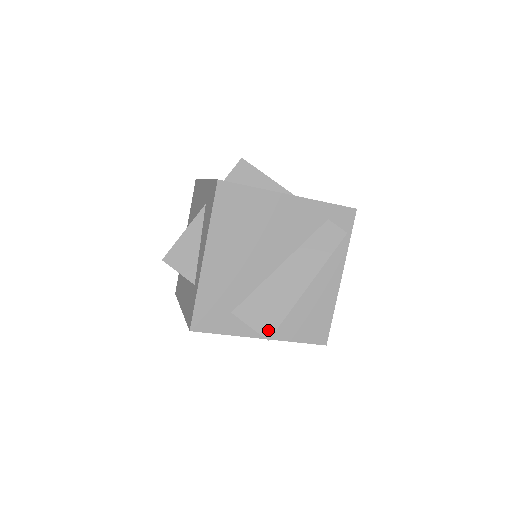
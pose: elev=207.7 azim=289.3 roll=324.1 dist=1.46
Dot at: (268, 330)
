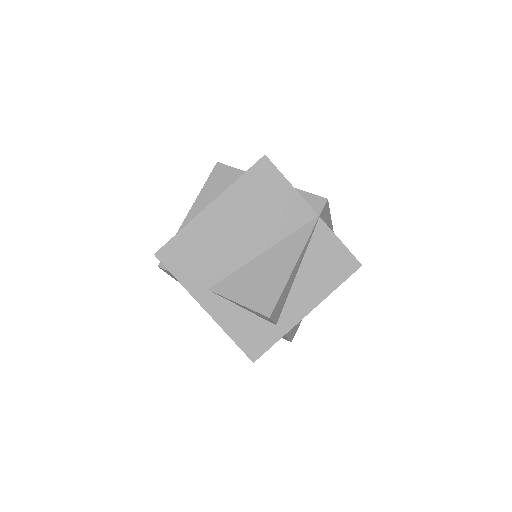
Dot at: occluded
